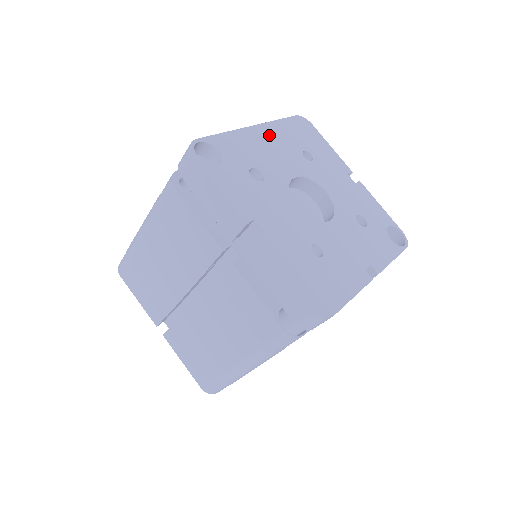
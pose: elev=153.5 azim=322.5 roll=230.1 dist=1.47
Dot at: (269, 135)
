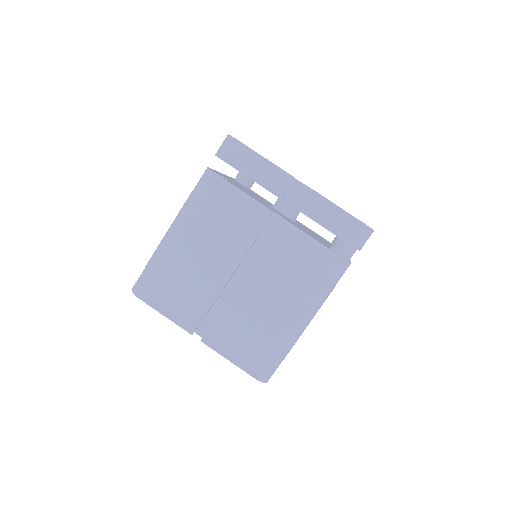
Dot at: occluded
